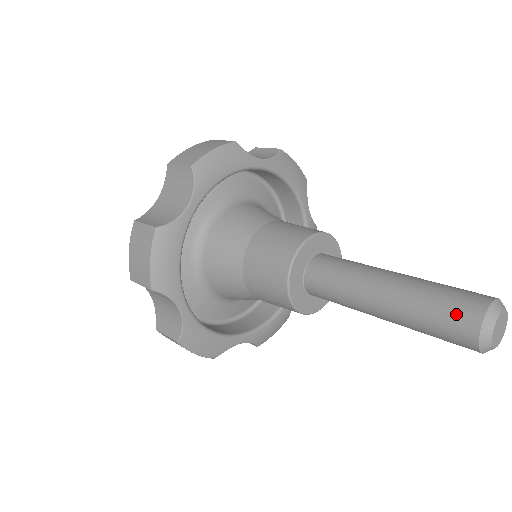
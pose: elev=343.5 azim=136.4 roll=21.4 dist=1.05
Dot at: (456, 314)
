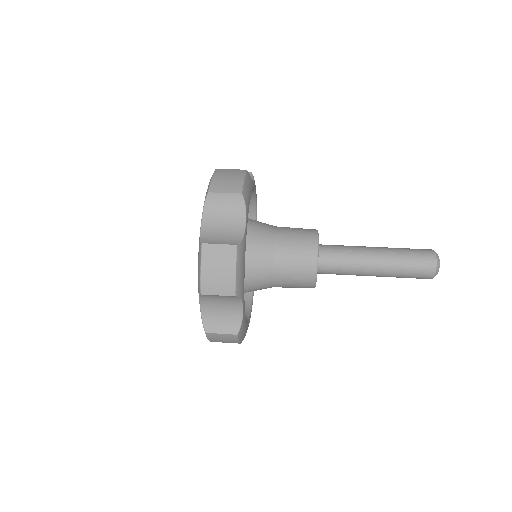
Dot at: (423, 262)
